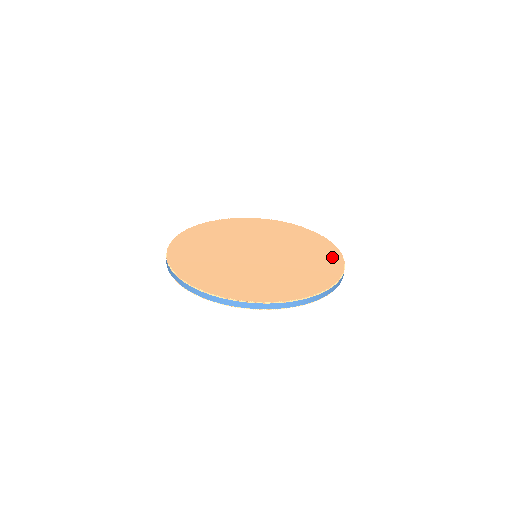
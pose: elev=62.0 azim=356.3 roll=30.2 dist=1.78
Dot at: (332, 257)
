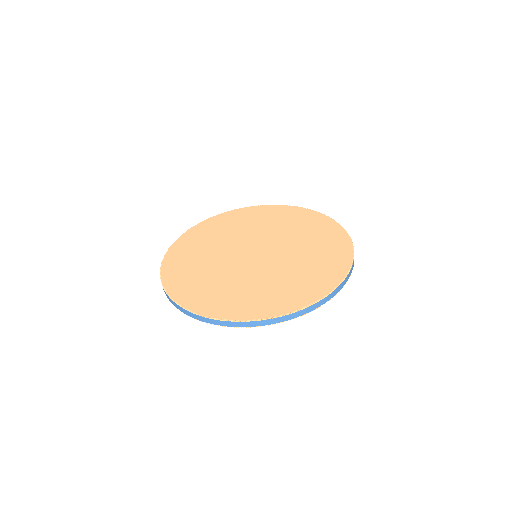
Dot at: (339, 244)
